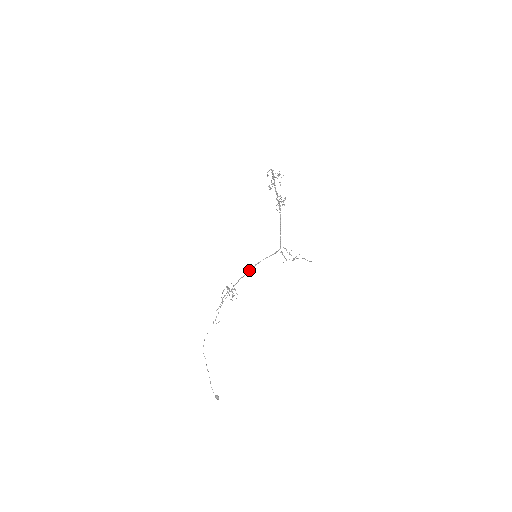
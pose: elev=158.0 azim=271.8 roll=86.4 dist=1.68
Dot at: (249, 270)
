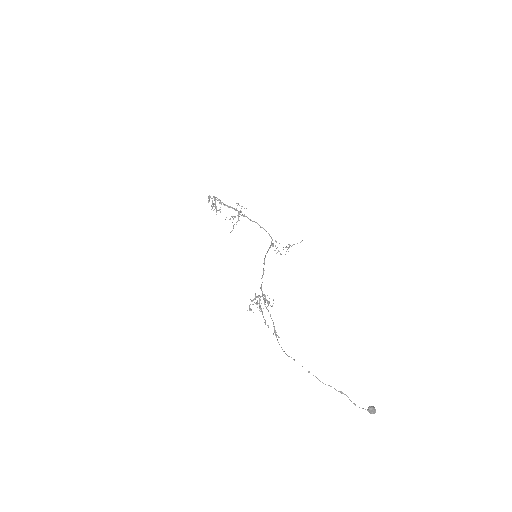
Dot at: occluded
